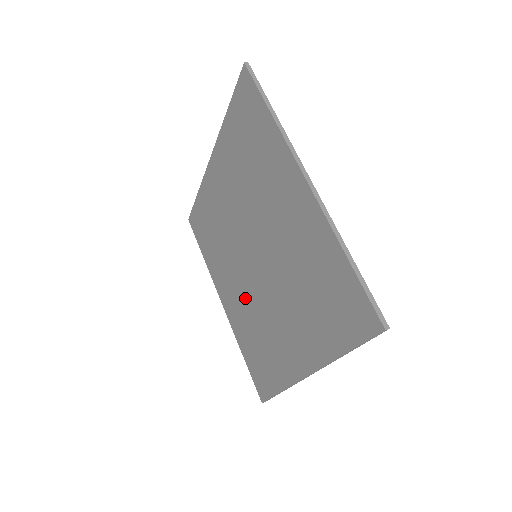
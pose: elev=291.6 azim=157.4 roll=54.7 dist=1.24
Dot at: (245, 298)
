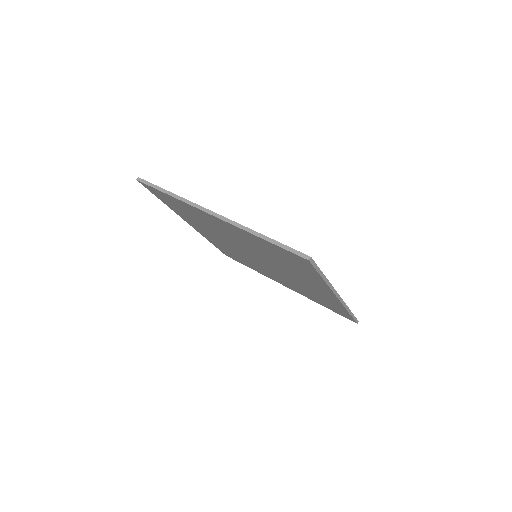
Dot at: (282, 278)
